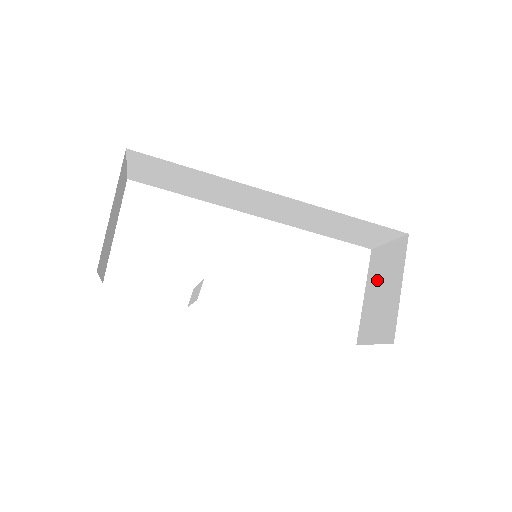
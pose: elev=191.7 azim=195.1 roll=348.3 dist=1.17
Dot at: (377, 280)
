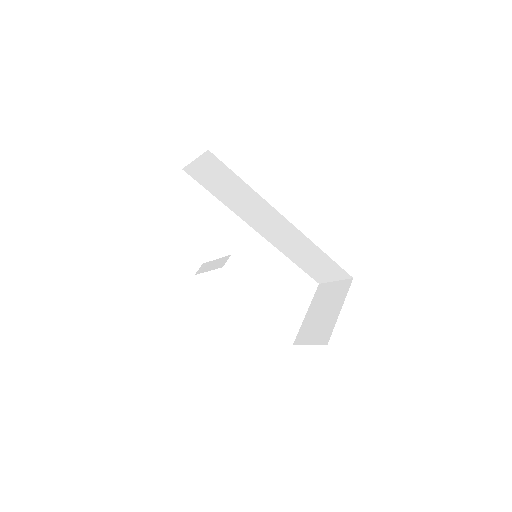
Dot at: (321, 304)
